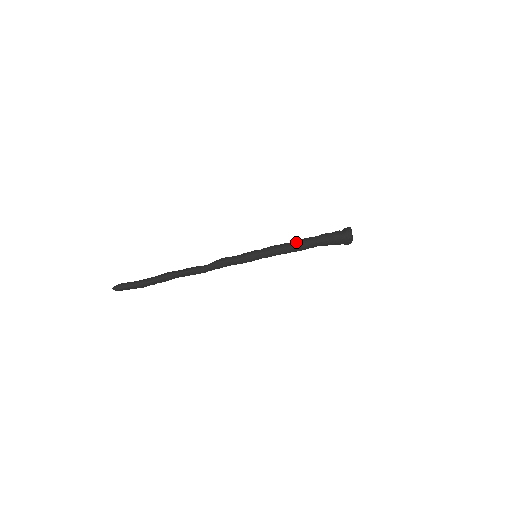
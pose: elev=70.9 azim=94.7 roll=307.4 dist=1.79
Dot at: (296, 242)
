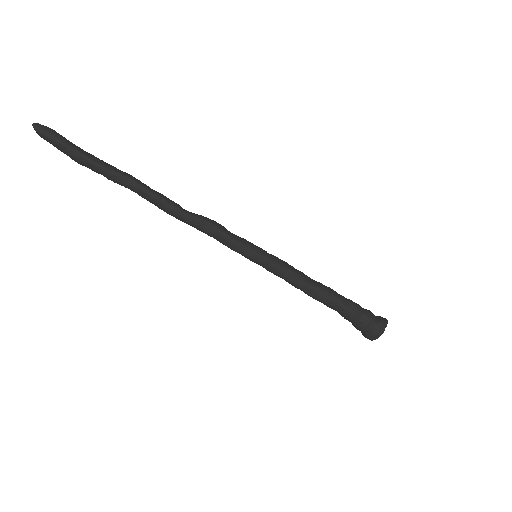
Dot at: (316, 282)
